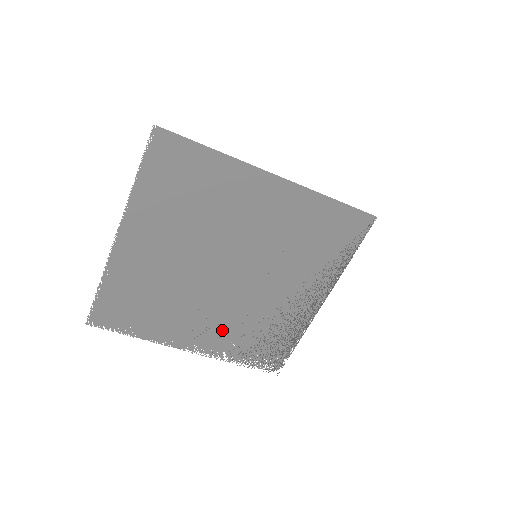
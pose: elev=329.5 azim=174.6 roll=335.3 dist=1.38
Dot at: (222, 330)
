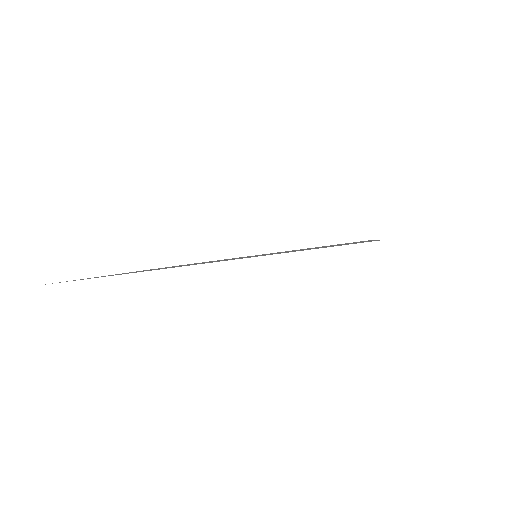
Dot at: occluded
